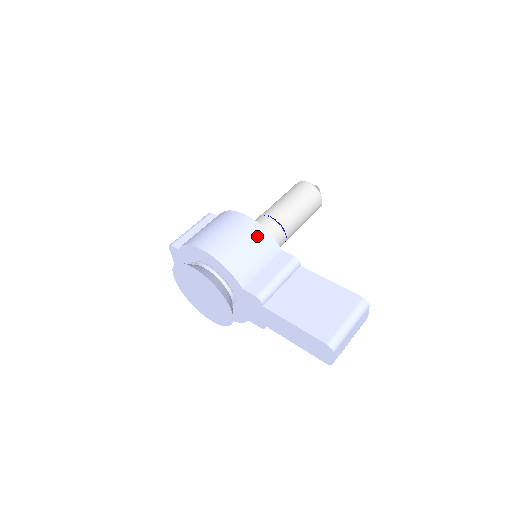
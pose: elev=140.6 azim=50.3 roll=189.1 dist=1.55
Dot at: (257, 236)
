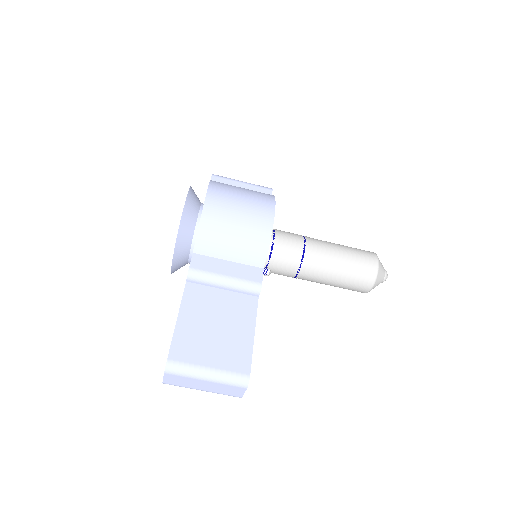
Dot at: (256, 234)
